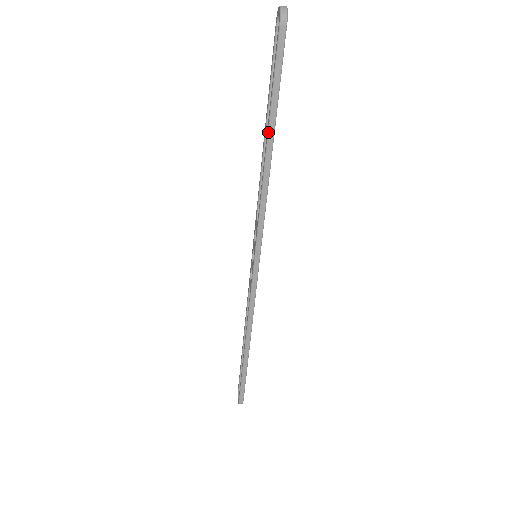
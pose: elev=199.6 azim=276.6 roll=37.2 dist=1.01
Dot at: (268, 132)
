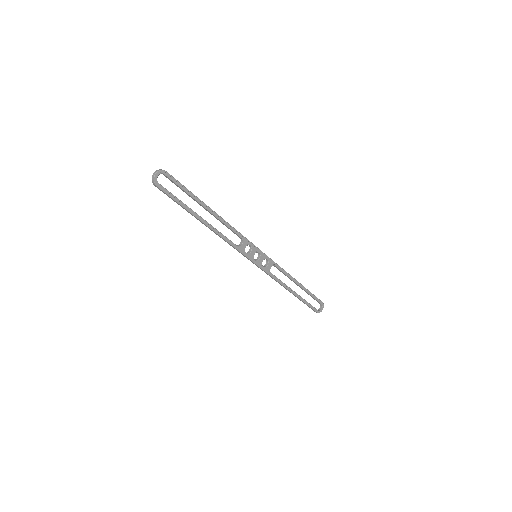
Dot at: (197, 219)
